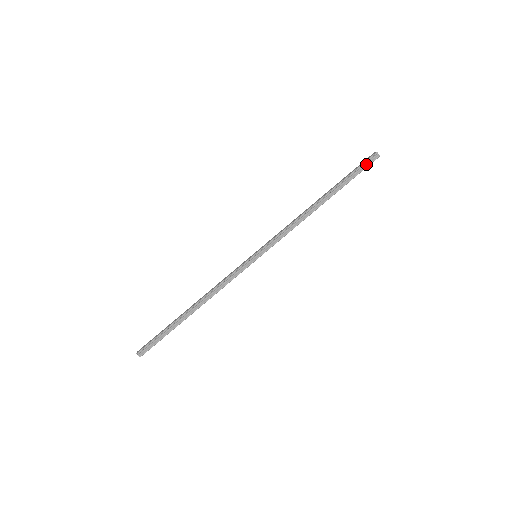
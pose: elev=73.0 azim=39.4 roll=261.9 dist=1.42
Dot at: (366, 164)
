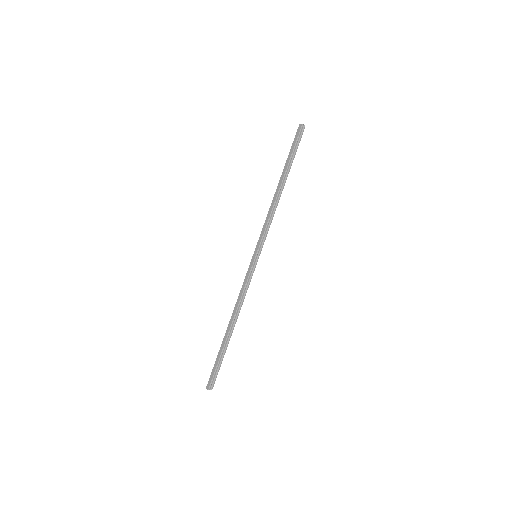
Dot at: (299, 138)
